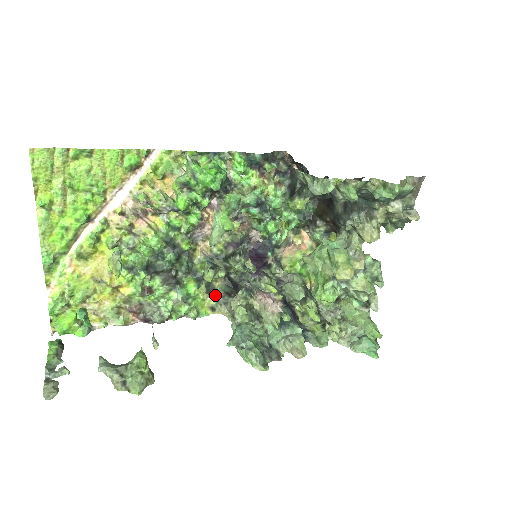
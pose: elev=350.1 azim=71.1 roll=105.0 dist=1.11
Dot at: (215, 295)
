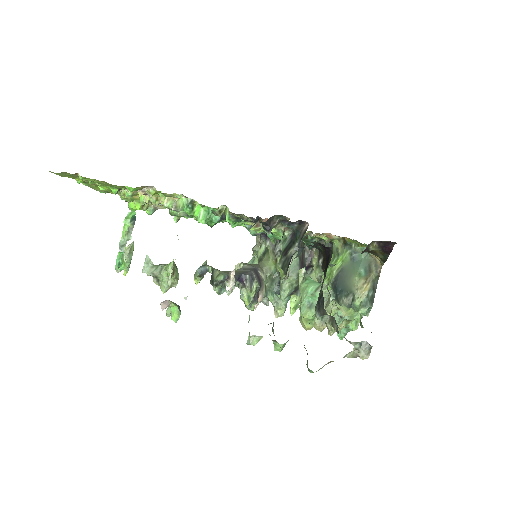
Dot at: occluded
